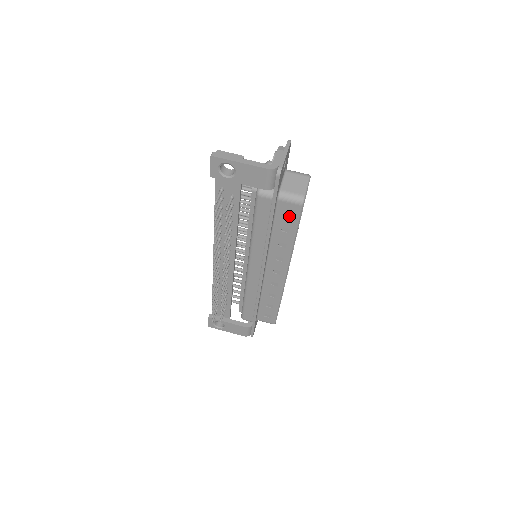
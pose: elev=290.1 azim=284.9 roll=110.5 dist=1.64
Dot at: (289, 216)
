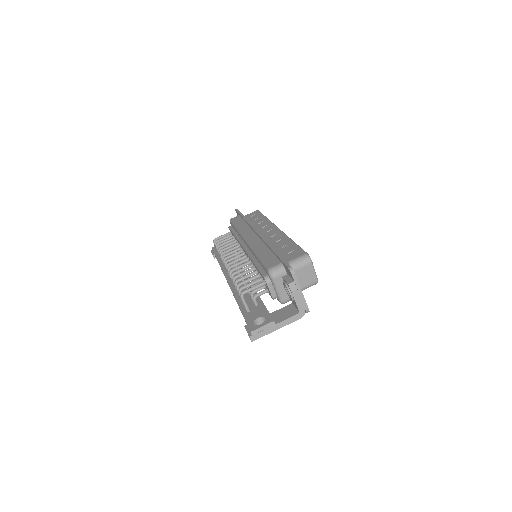
Dot at: occluded
